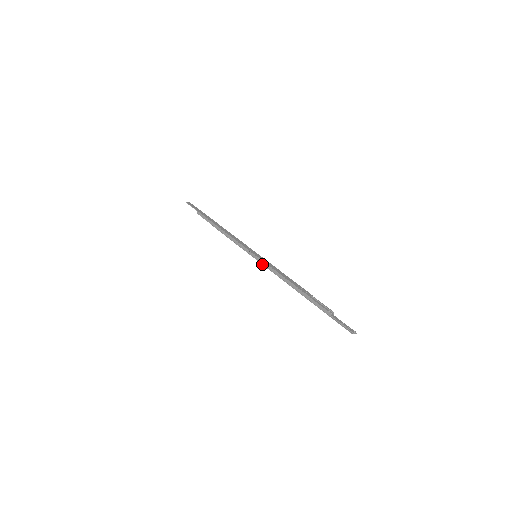
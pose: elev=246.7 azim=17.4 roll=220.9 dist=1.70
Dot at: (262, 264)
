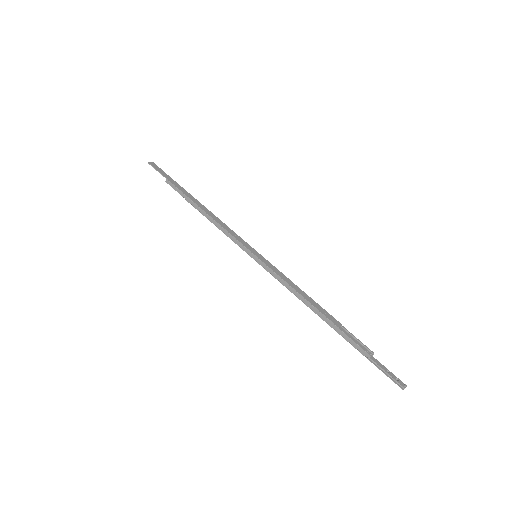
Dot at: (266, 270)
